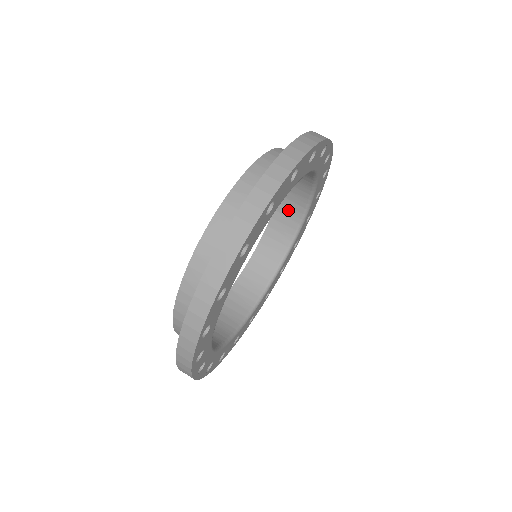
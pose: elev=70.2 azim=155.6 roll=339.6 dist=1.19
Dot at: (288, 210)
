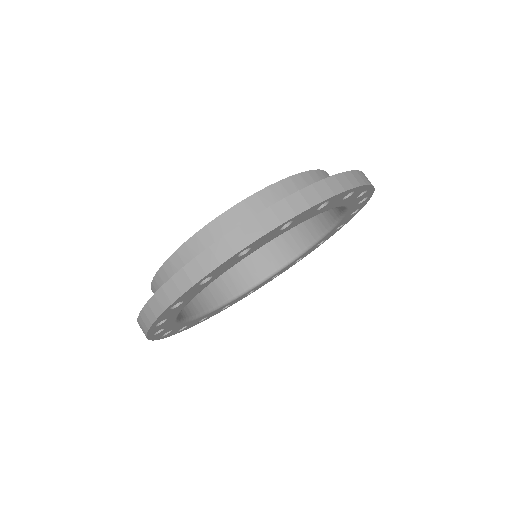
Dot at: (270, 256)
